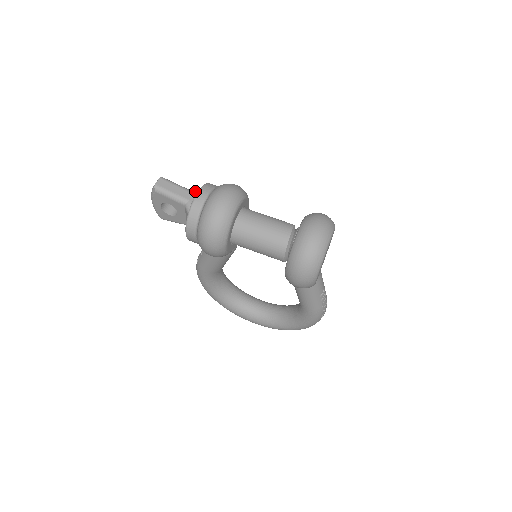
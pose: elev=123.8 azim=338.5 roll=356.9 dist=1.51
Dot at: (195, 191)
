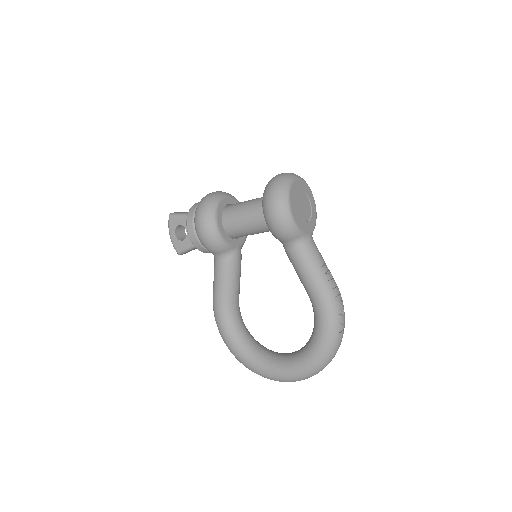
Dot at: occluded
